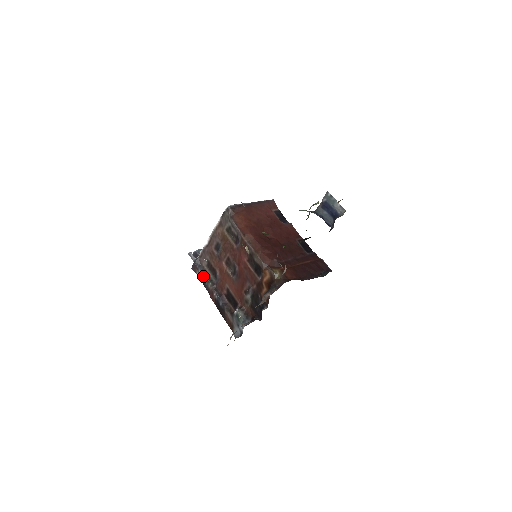
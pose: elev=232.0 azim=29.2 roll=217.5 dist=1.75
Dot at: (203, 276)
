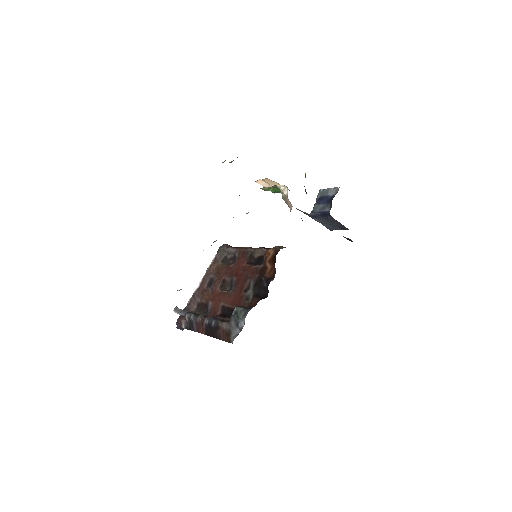
Dot at: (191, 316)
